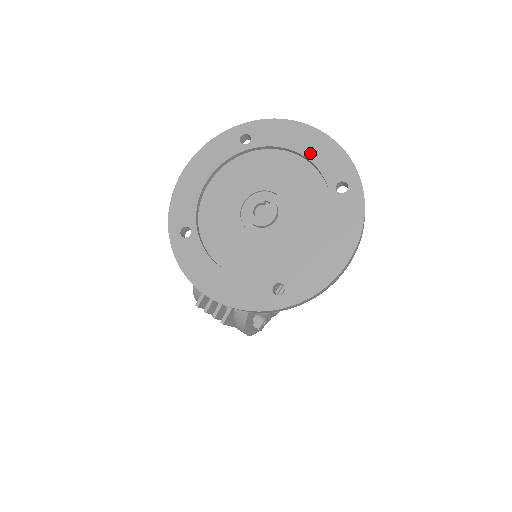
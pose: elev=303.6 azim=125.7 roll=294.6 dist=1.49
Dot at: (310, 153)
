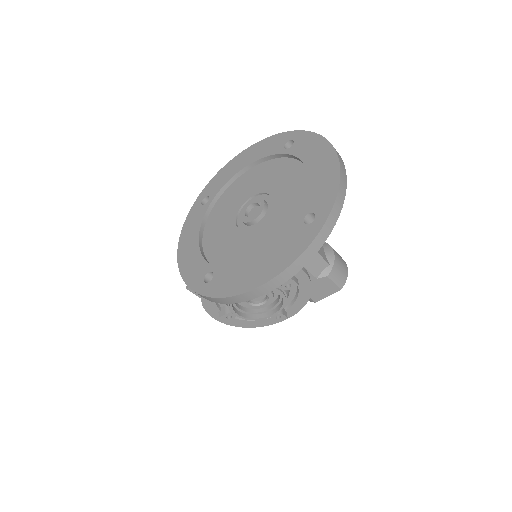
Dot at: (315, 176)
